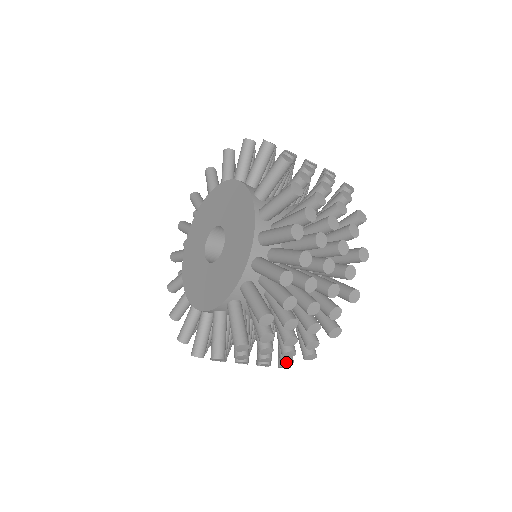
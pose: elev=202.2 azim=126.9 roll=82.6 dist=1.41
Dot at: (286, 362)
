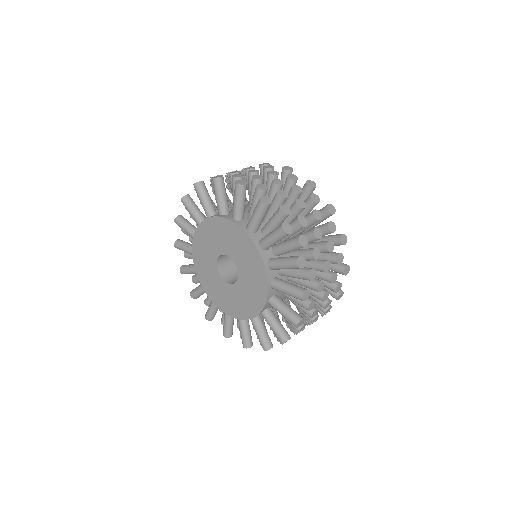
Dot at: occluded
